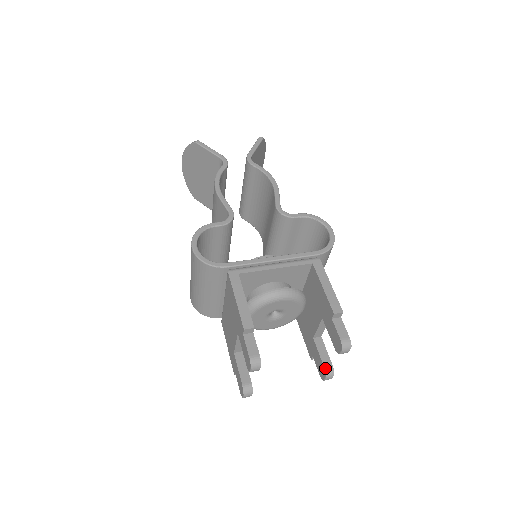
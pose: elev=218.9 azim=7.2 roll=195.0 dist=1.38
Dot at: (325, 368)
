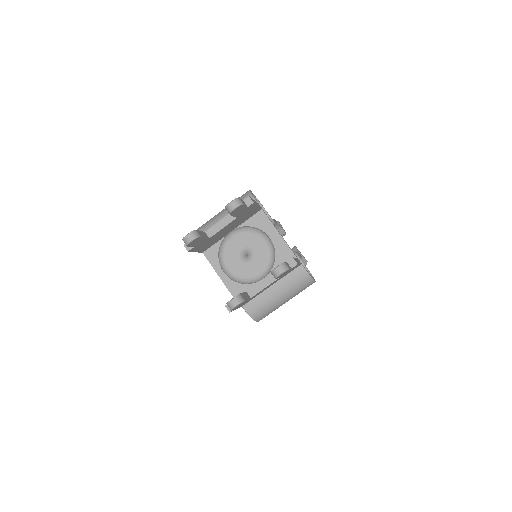
Dot at: (240, 294)
